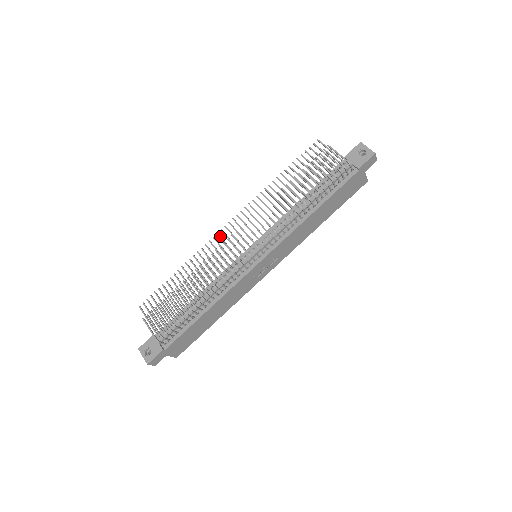
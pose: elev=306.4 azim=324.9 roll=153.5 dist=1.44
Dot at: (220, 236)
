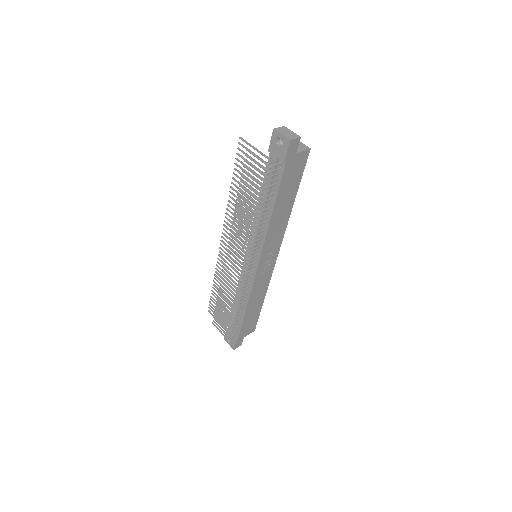
Dot at: (222, 250)
